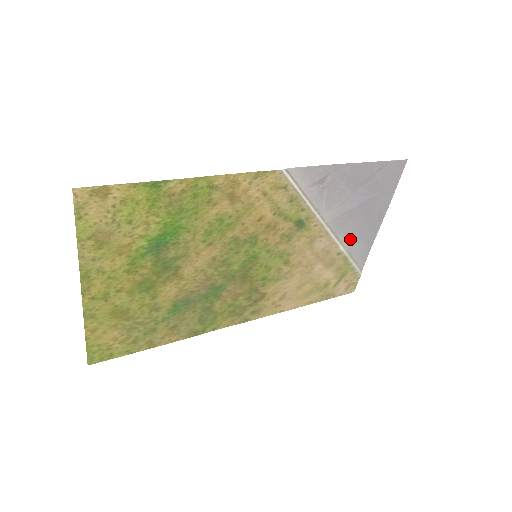
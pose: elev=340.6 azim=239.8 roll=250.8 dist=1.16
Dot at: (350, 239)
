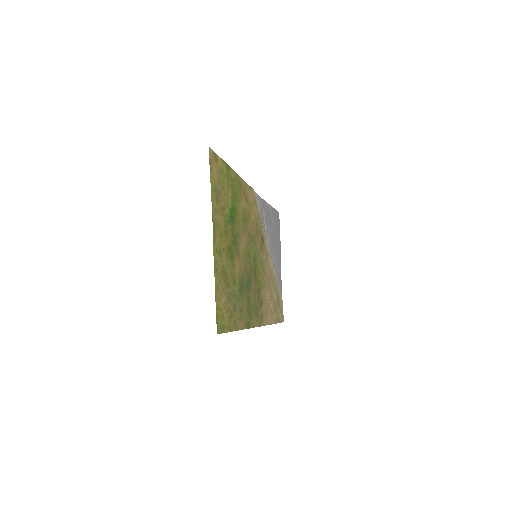
Dot at: (275, 267)
